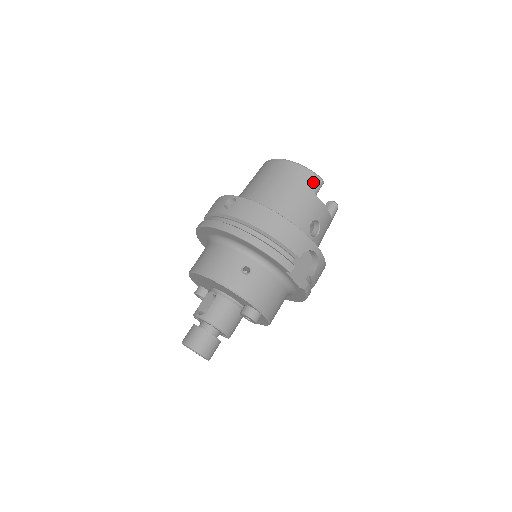
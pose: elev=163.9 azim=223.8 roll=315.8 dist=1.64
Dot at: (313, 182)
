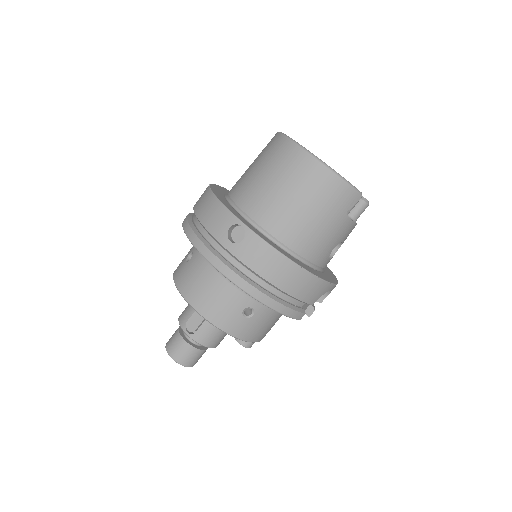
Dot at: (349, 202)
